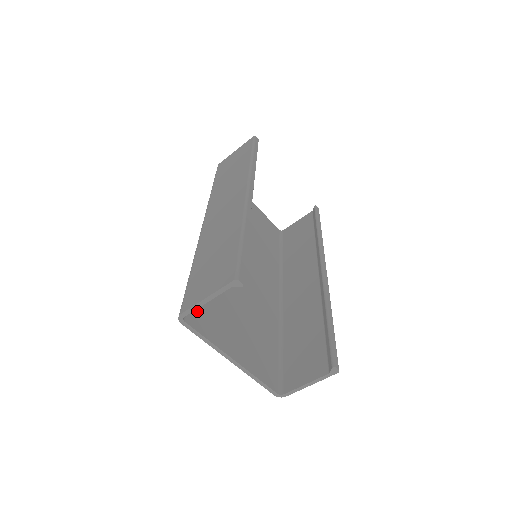
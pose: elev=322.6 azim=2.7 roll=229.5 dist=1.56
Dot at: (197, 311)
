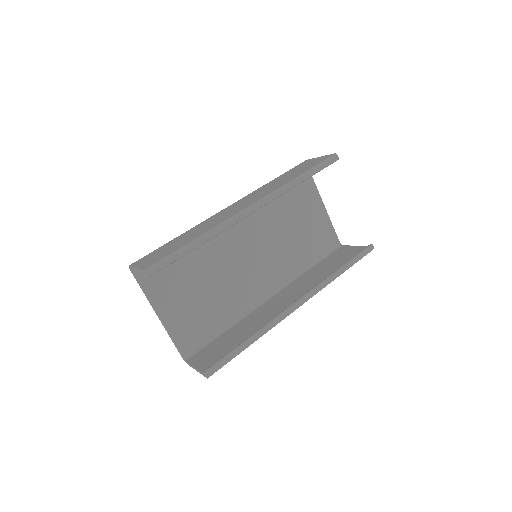
Dot at: occluded
